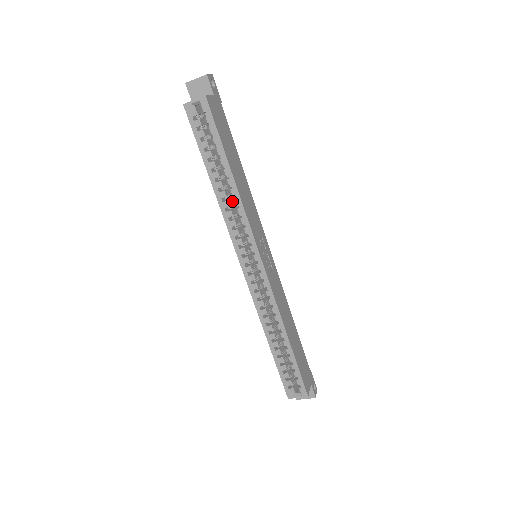
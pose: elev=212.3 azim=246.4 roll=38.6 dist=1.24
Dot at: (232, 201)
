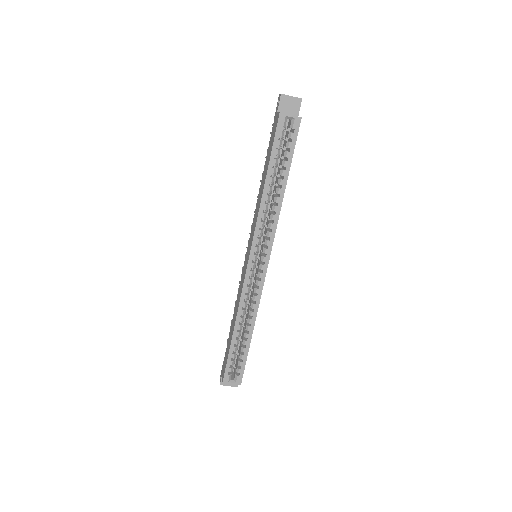
Dot at: occluded
